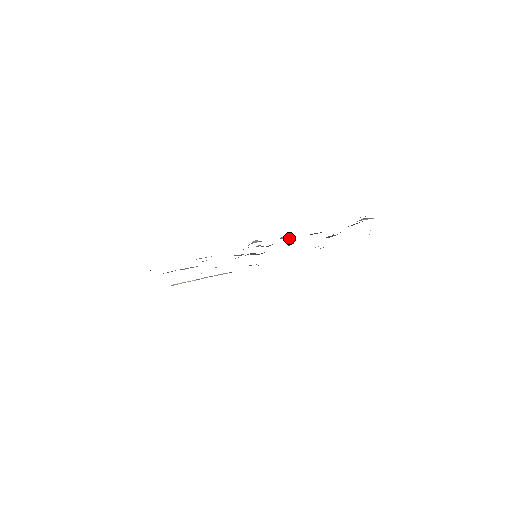
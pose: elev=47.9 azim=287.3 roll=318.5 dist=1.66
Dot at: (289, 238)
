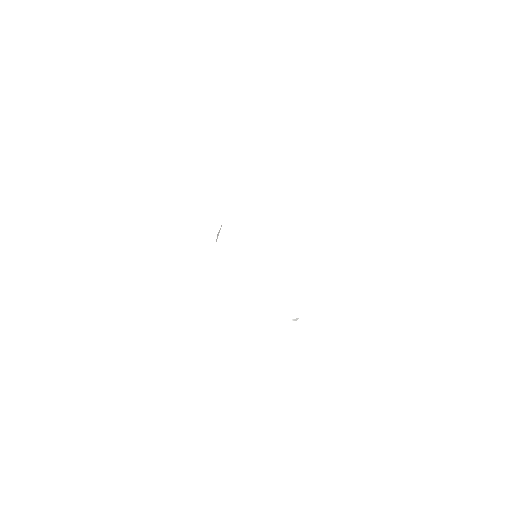
Dot at: occluded
